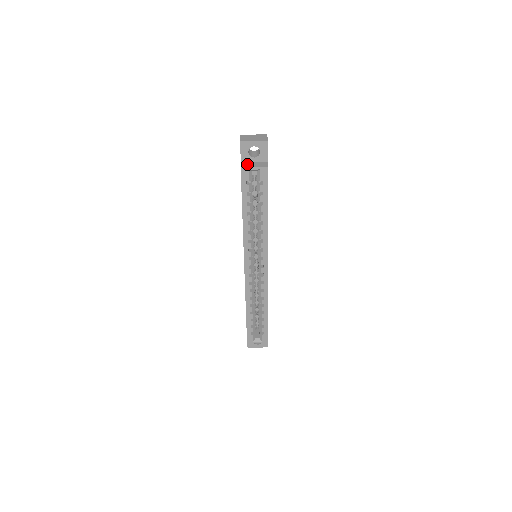
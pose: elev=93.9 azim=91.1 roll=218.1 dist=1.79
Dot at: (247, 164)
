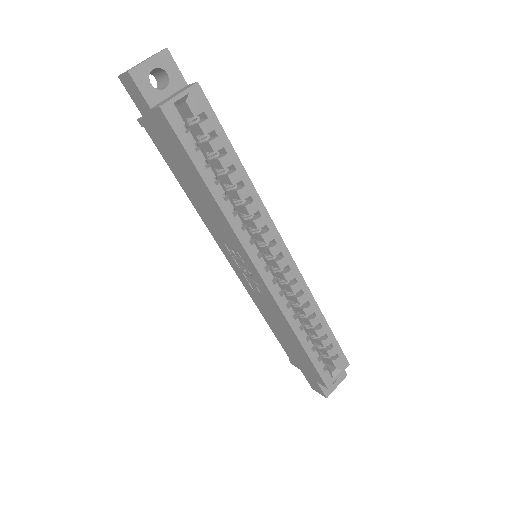
Dot at: (163, 101)
